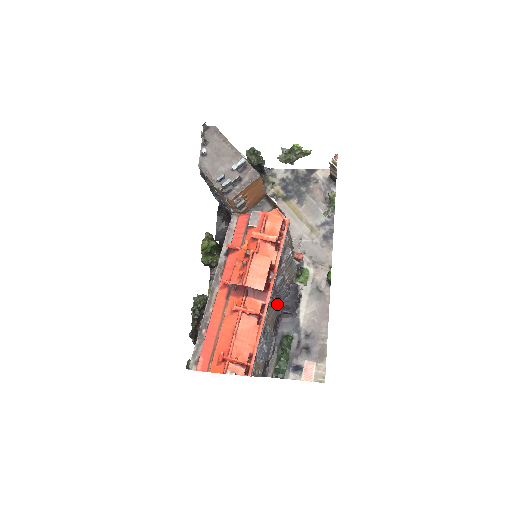
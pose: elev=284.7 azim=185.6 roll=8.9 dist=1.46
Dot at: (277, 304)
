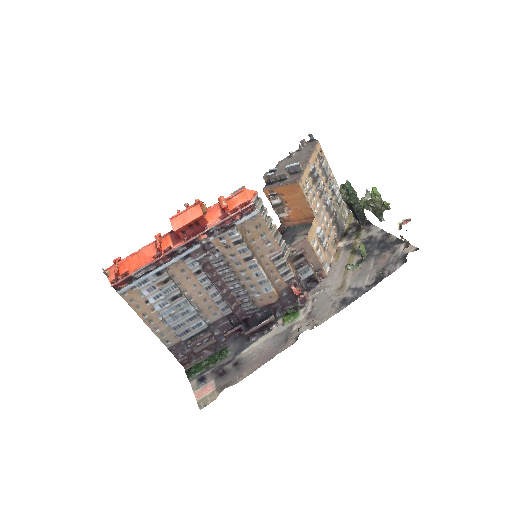
Dot at: (234, 307)
